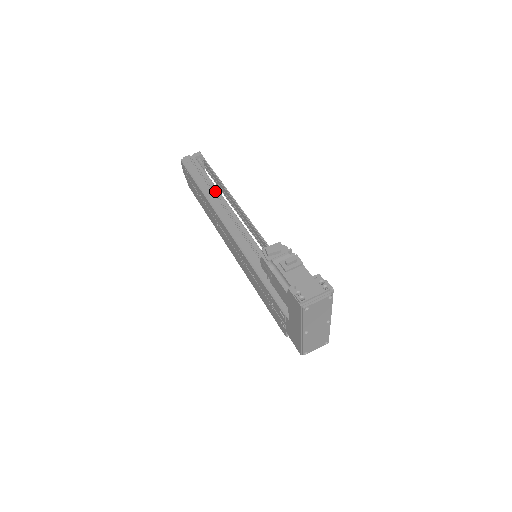
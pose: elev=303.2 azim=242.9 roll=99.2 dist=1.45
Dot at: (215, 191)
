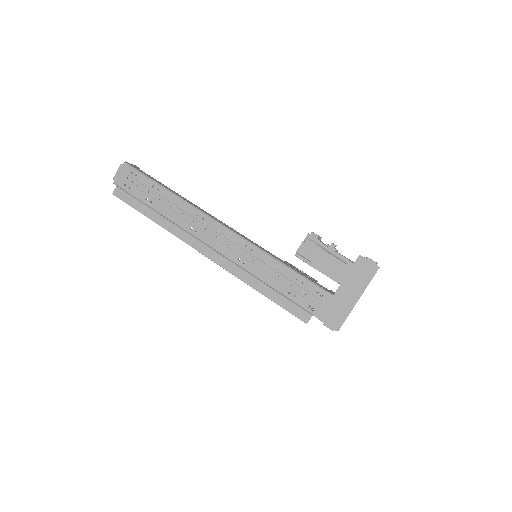
Dot at: (185, 198)
